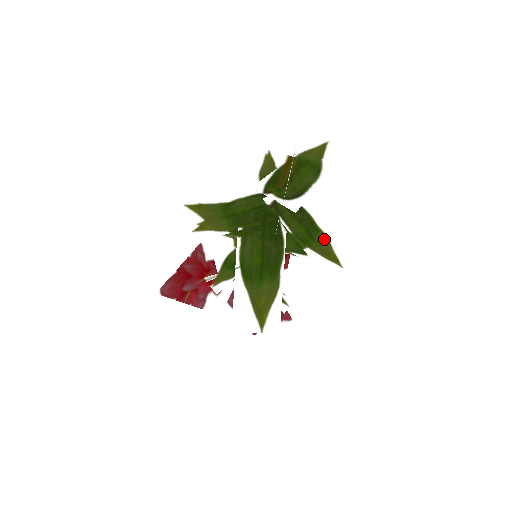
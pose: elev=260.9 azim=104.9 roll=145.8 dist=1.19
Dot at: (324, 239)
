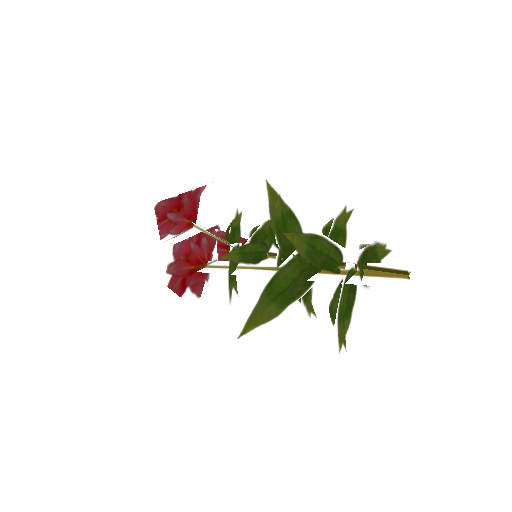
Dot at: (348, 324)
